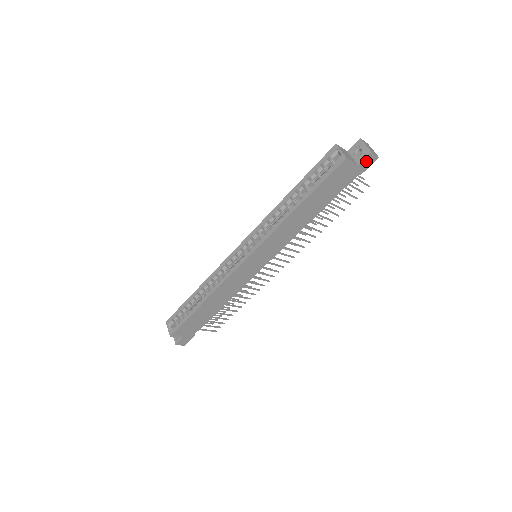
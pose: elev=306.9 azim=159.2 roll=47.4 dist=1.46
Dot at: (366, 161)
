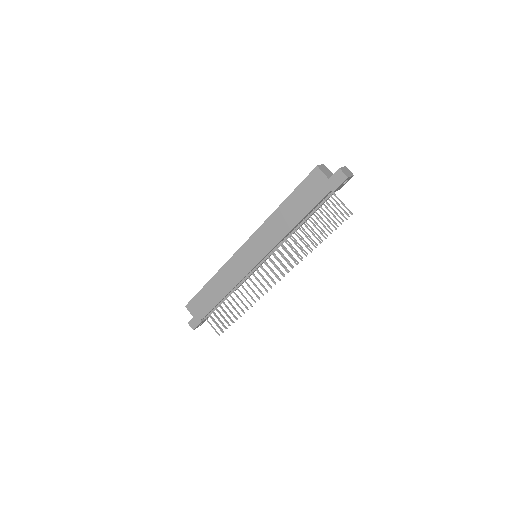
Dot at: (336, 177)
